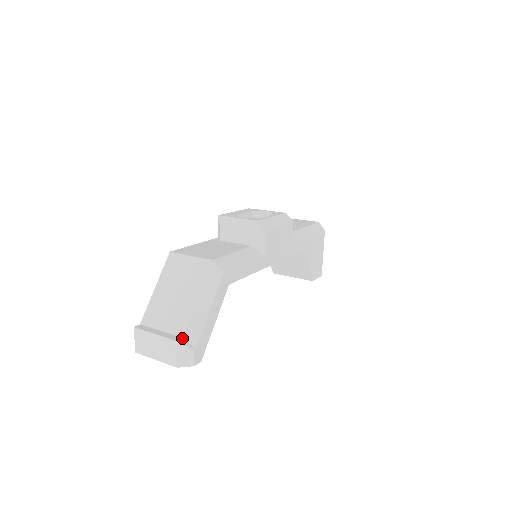
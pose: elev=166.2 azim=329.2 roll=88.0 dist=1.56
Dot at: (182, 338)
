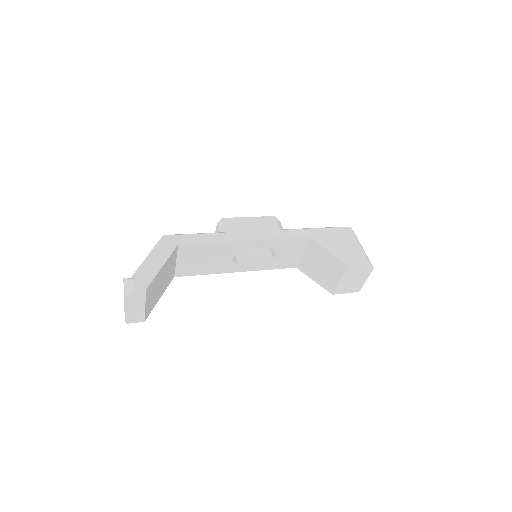
Dot at: occluded
